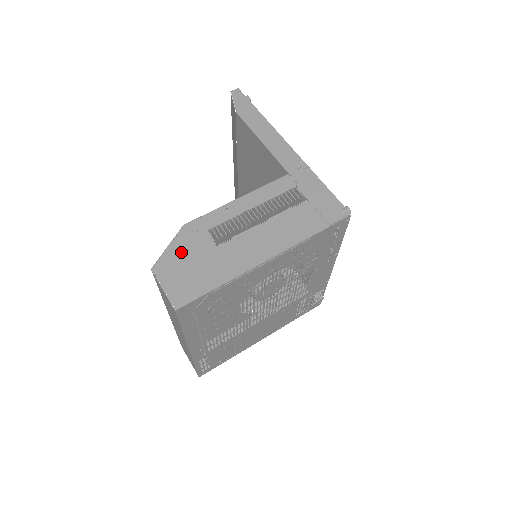
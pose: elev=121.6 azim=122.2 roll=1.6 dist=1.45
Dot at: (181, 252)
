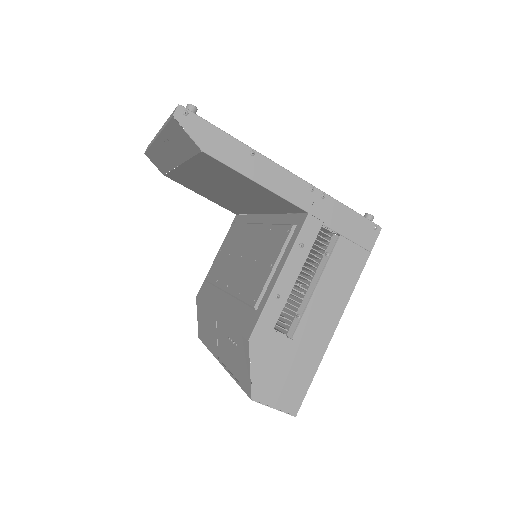
Dot at: (266, 367)
